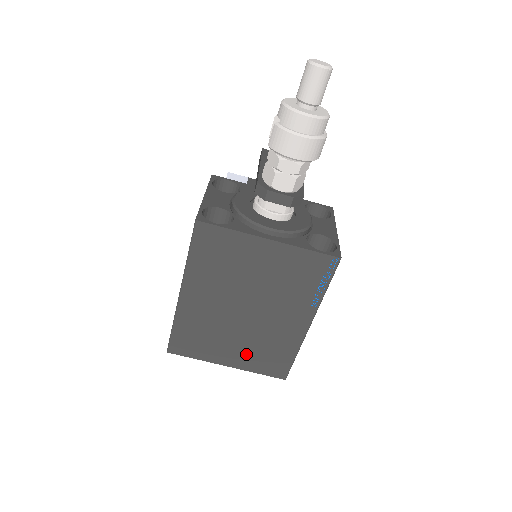
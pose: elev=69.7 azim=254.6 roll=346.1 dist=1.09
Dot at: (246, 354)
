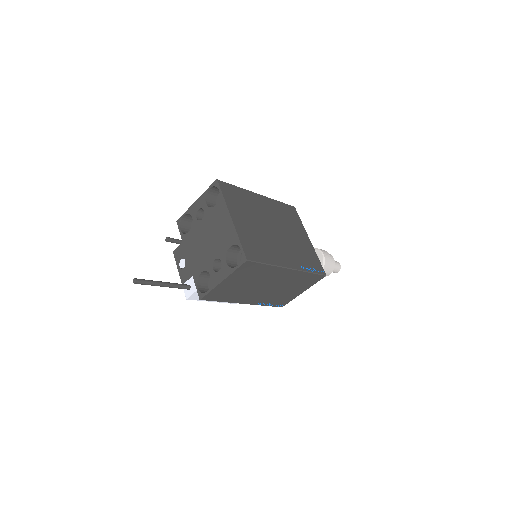
Dot at: (248, 230)
